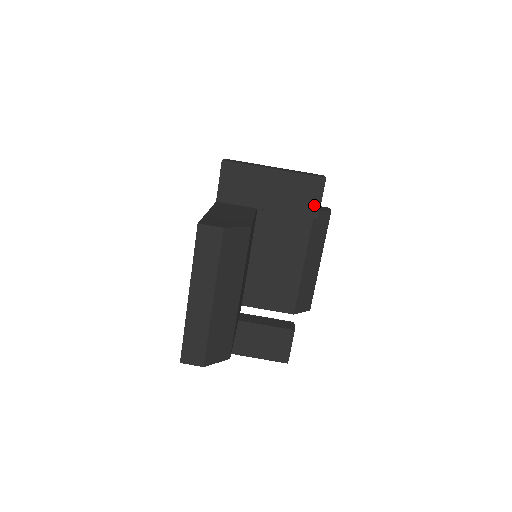
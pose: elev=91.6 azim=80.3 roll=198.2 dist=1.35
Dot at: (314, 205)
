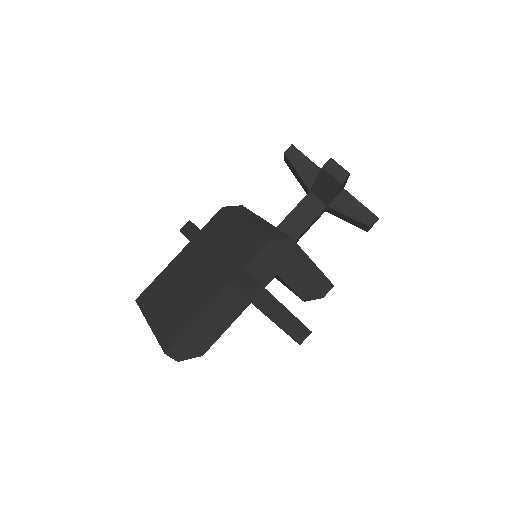
Dot at: occluded
